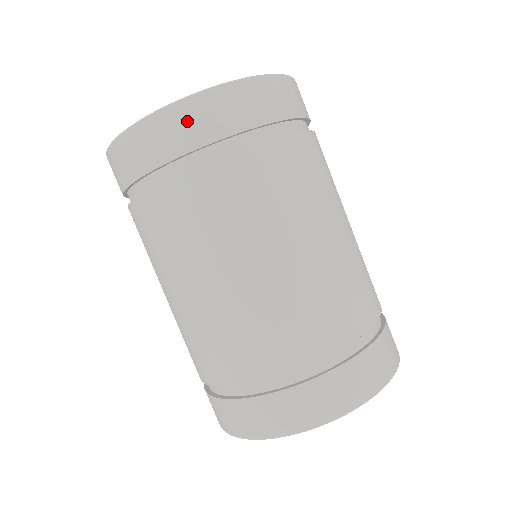
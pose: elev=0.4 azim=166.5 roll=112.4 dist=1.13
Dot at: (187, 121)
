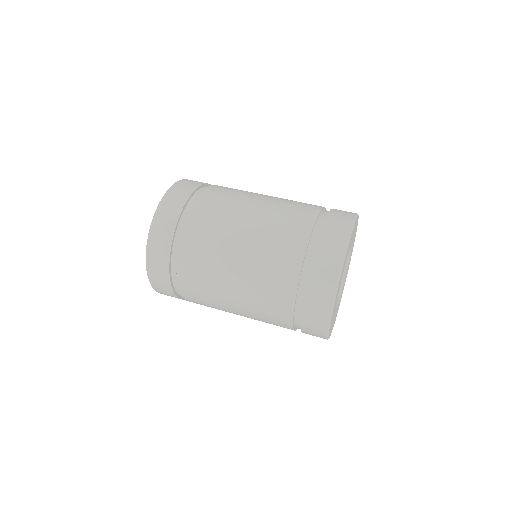
Dot at: (167, 209)
